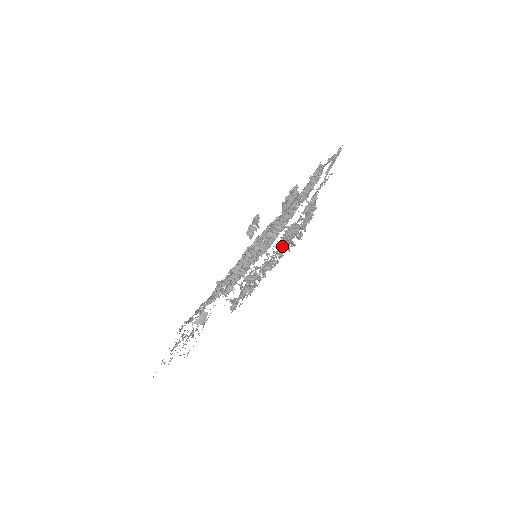
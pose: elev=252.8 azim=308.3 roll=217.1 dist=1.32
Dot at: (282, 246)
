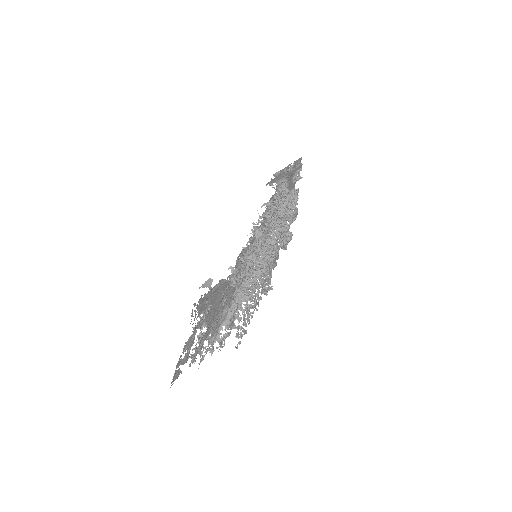
Dot at: occluded
